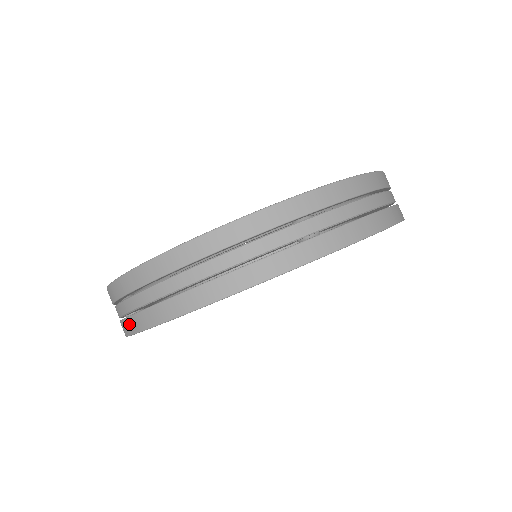
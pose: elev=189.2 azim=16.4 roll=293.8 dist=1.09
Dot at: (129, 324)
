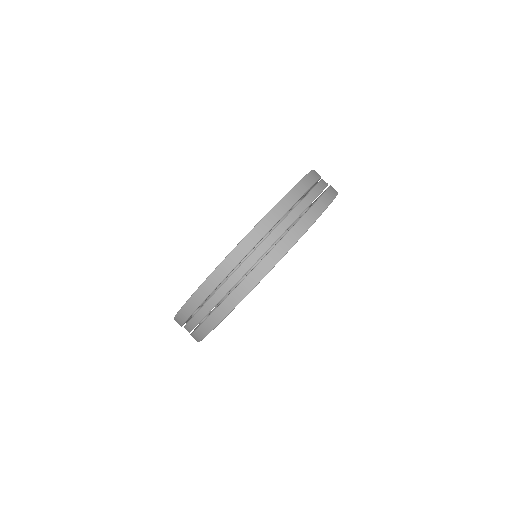
Dot at: occluded
